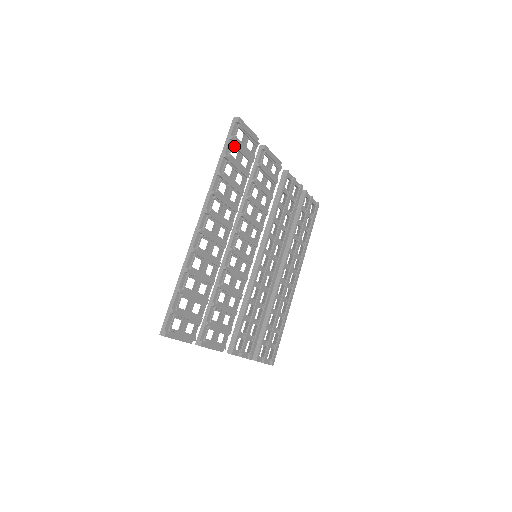
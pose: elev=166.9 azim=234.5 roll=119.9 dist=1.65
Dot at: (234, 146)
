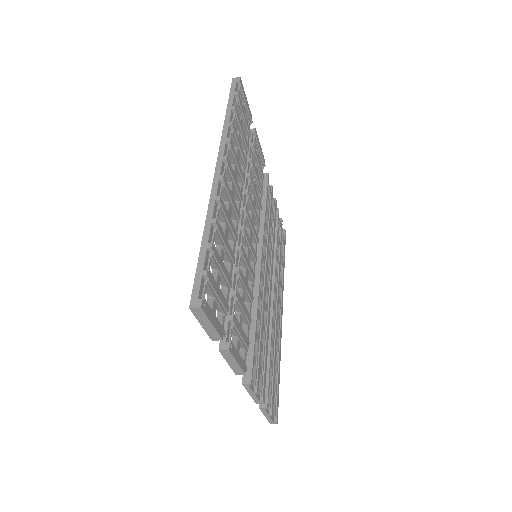
Dot at: (238, 105)
